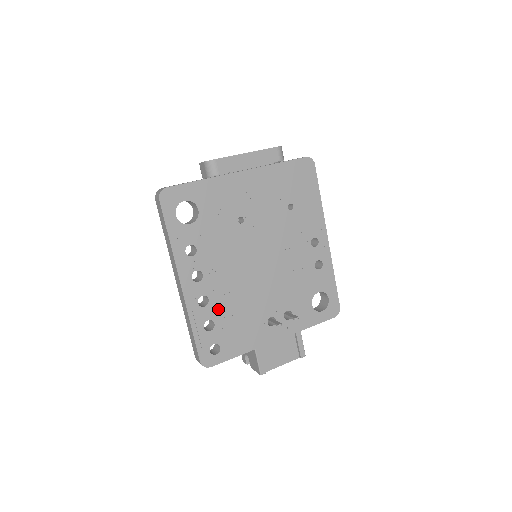
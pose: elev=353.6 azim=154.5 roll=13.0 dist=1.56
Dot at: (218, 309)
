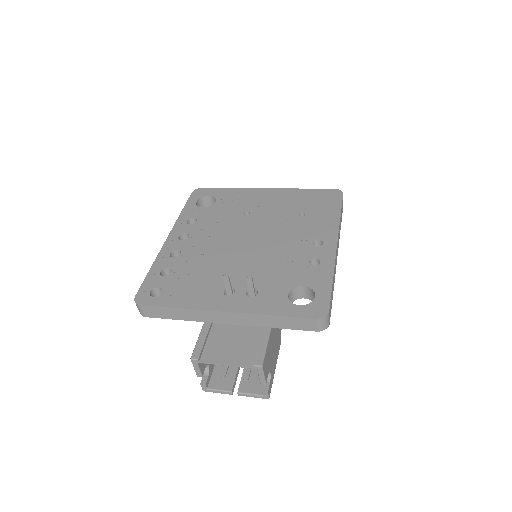
Dot at: (183, 263)
